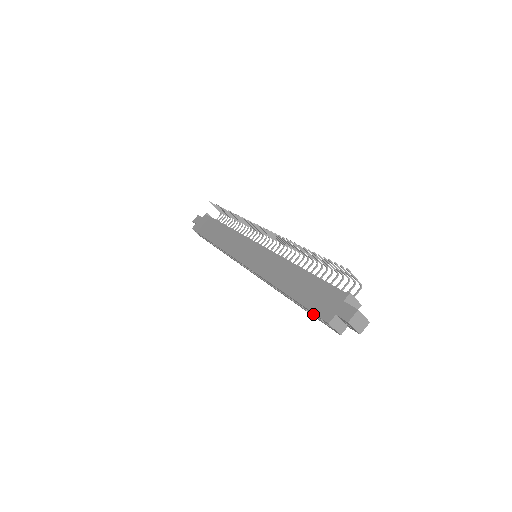
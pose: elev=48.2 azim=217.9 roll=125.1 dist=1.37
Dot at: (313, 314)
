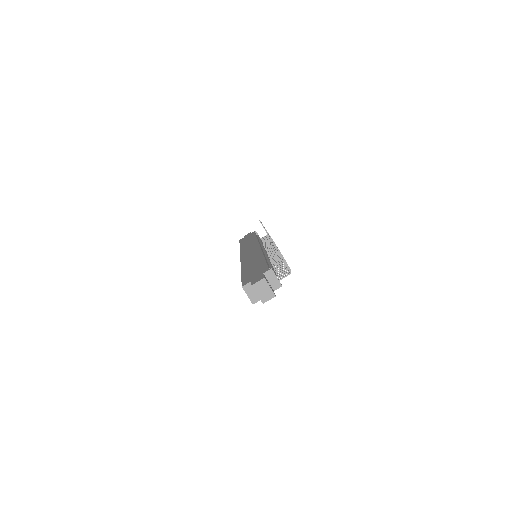
Dot at: occluded
